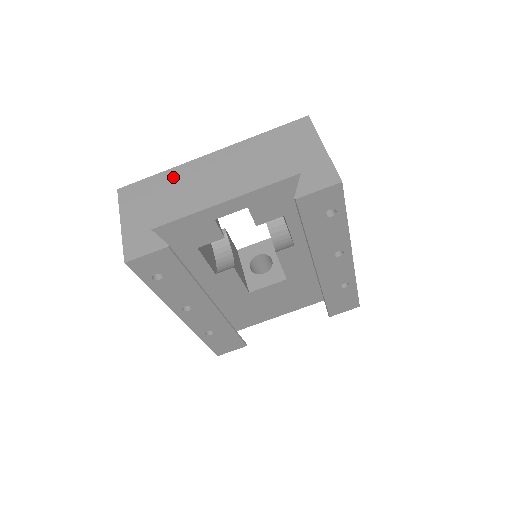
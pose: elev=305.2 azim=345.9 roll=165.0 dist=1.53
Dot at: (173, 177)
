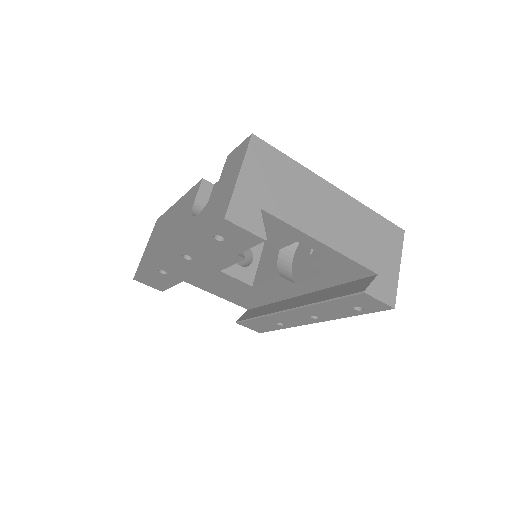
Dot at: (300, 176)
